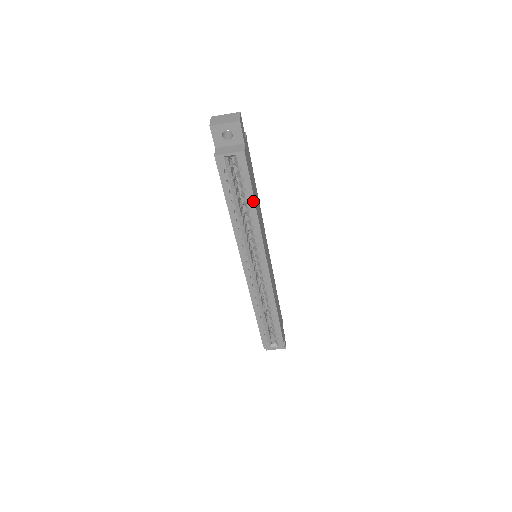
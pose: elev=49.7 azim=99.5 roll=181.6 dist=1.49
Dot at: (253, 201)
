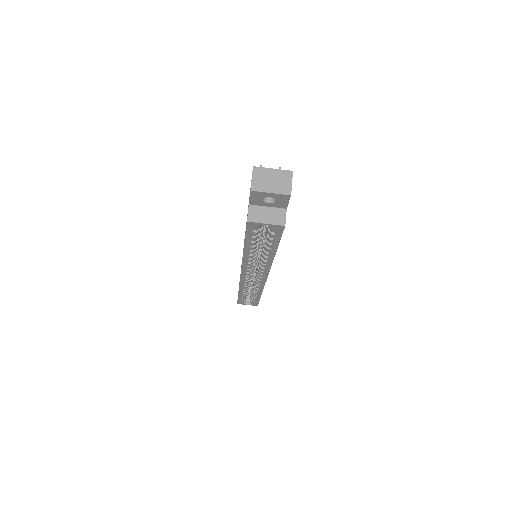
Dot at: (275, 250)
